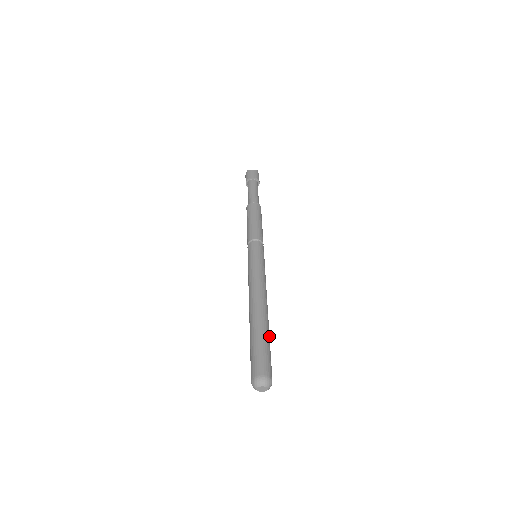
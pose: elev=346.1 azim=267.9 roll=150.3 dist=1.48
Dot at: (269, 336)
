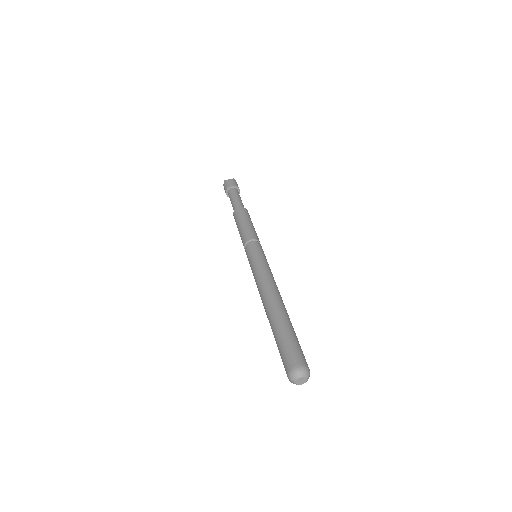
Dot at: occluded
